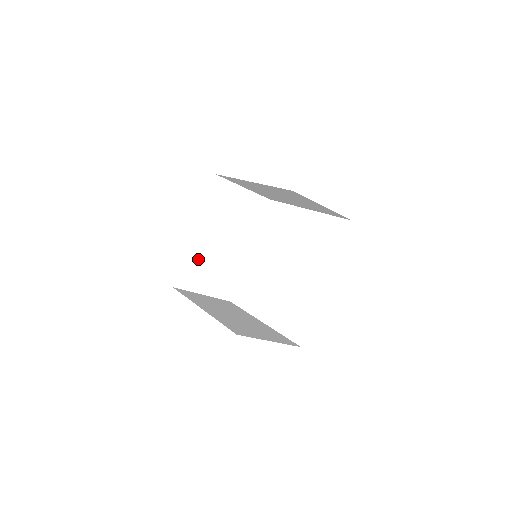
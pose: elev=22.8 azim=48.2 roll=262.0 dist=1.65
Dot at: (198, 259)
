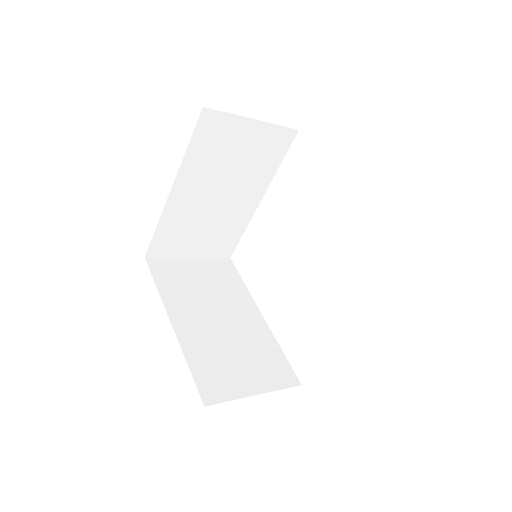
Dot at: (180, 222)
